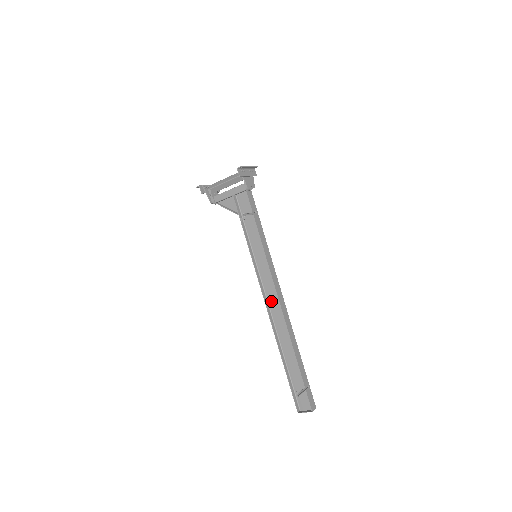
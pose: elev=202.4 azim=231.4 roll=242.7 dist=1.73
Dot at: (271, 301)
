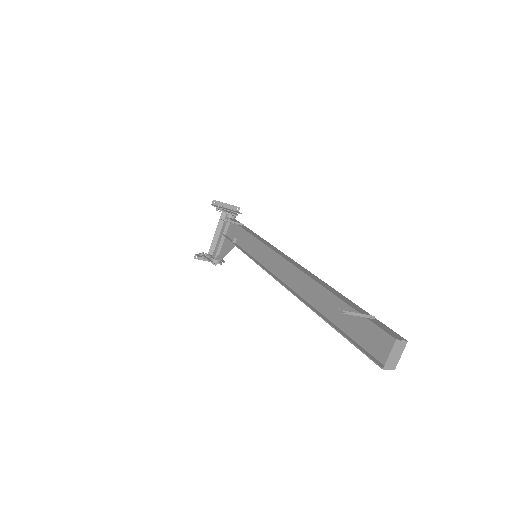
Dot at: (284, 276)
